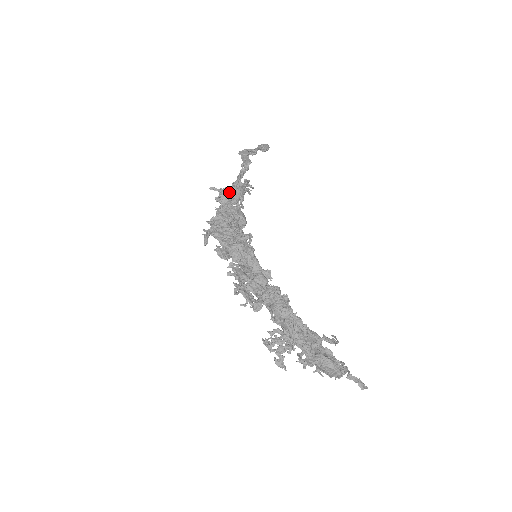
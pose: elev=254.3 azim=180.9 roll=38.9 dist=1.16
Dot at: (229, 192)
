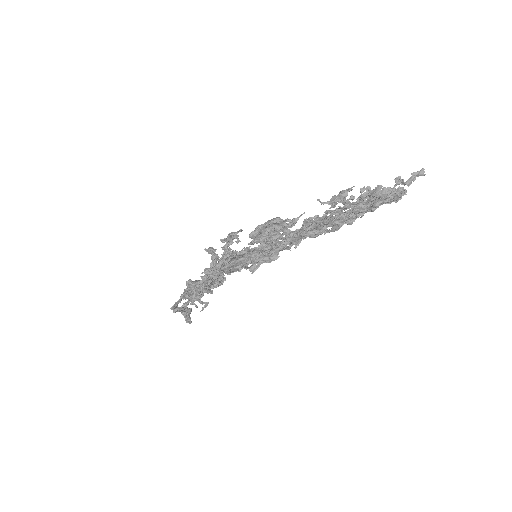
Dot at: (189, 286)
